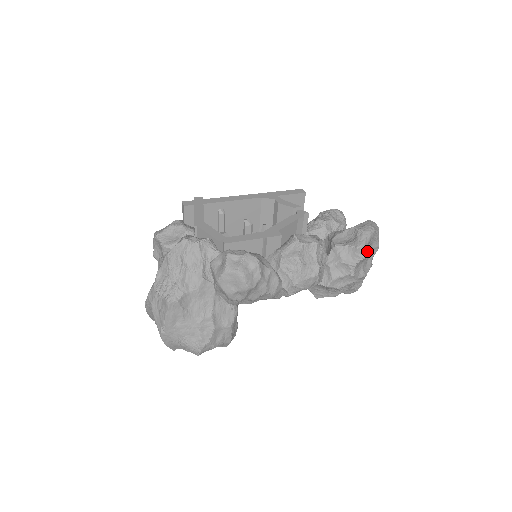
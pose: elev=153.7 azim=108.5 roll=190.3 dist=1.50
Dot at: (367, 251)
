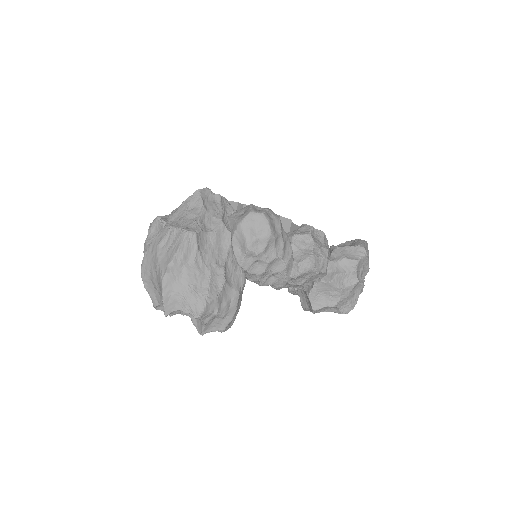
Dot at: occluded
